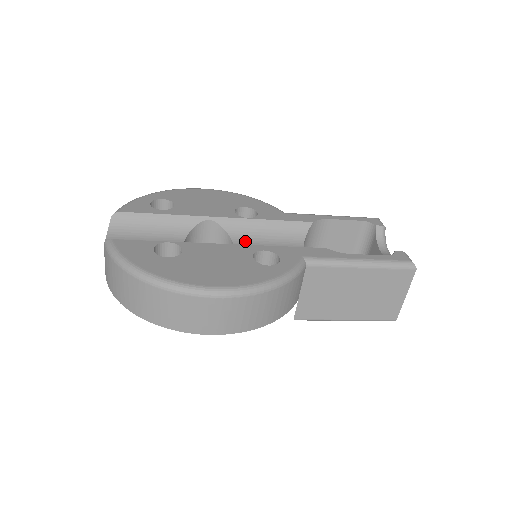
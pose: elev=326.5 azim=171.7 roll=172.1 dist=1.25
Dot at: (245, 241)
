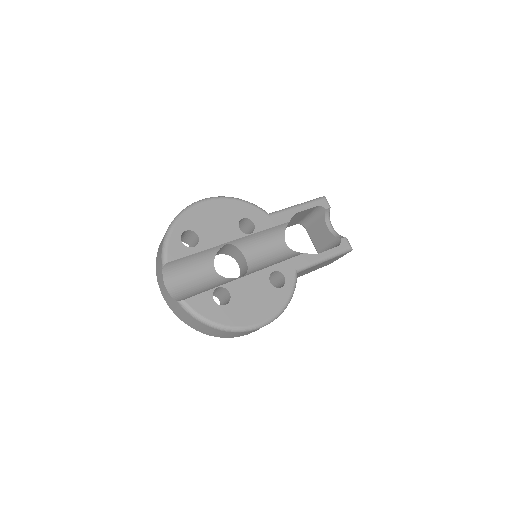
Dot at: (250, 251)
